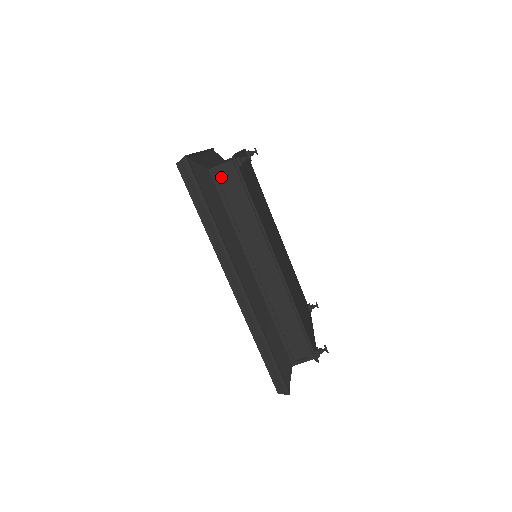
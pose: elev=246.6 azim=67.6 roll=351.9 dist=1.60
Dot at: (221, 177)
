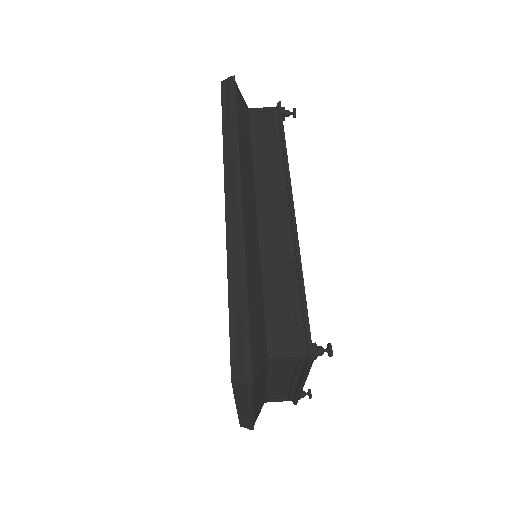
Dot at: (259, 118)
